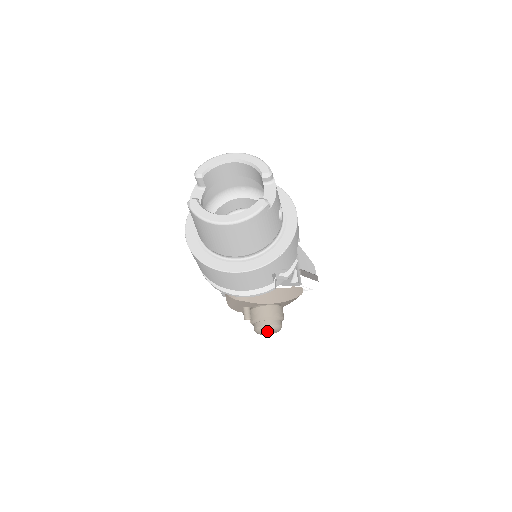
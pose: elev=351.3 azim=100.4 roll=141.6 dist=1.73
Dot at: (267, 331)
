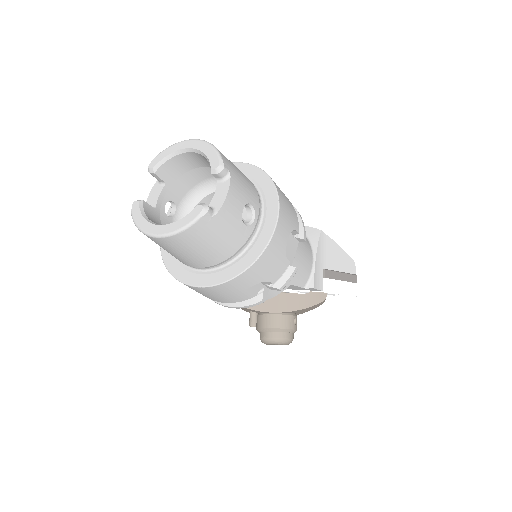
Dot at: (271, 344)
